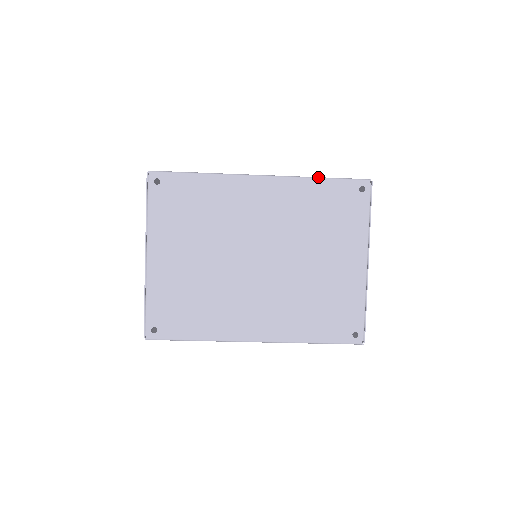
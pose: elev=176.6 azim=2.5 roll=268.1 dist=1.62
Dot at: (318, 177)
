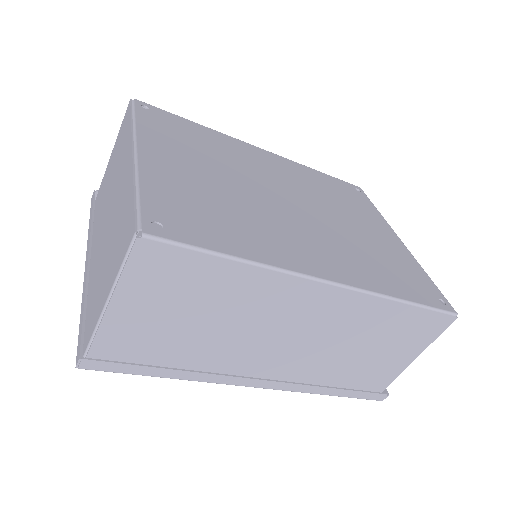
Dot at: (315, 170)
